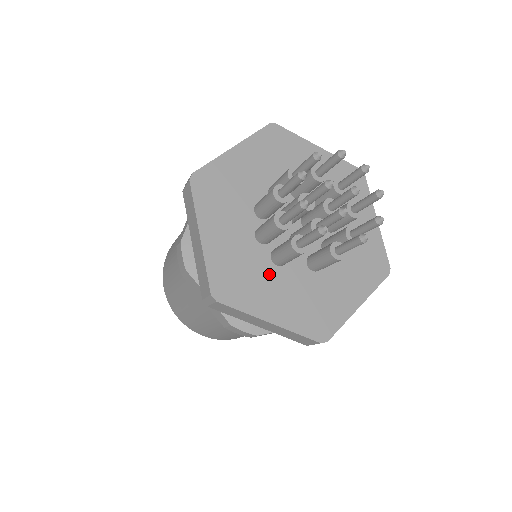
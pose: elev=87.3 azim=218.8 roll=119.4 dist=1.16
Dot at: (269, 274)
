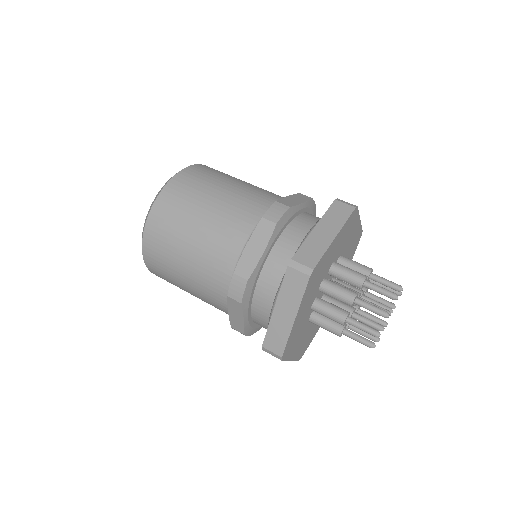
Dot at: (304, 329)
